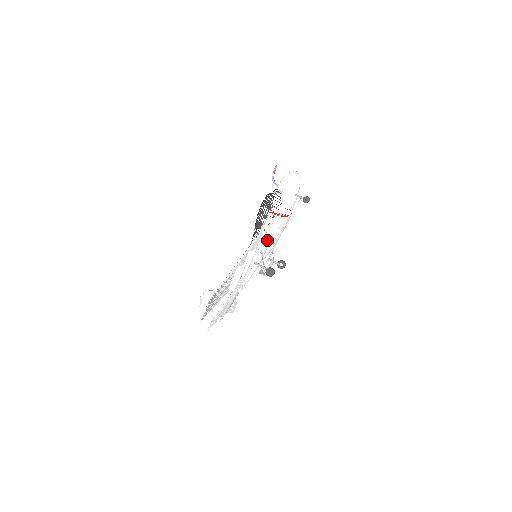
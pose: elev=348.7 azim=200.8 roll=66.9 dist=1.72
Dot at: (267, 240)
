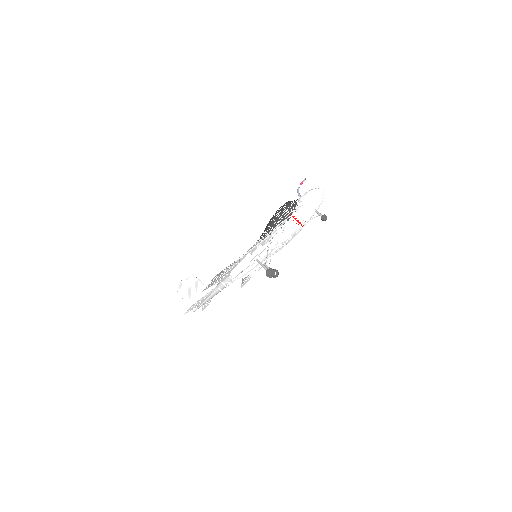
Dot at: (276, 242)
